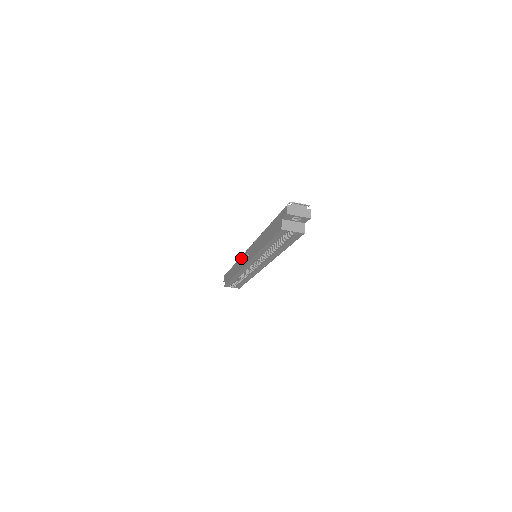
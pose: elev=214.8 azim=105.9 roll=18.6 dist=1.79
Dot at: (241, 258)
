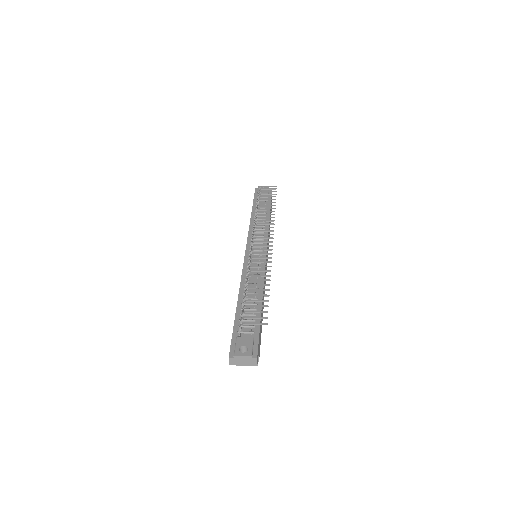
Dot at: (247, 237)
